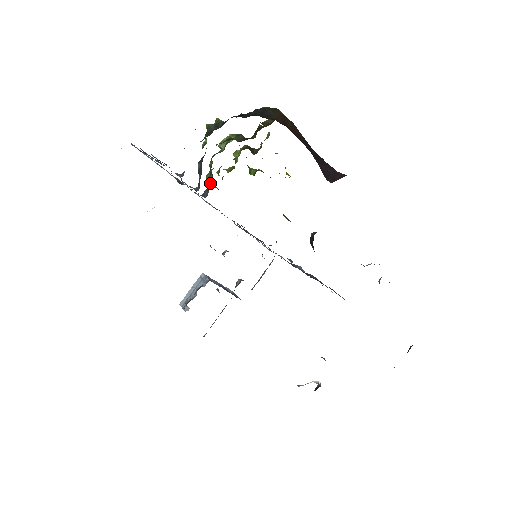
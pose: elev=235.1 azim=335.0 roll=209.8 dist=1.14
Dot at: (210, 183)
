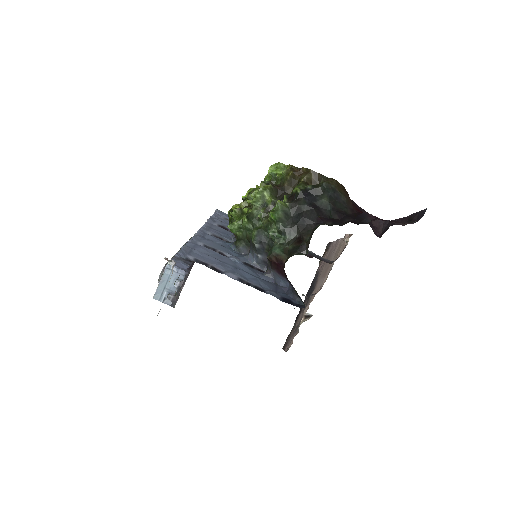
Dot at: (236, 233)
